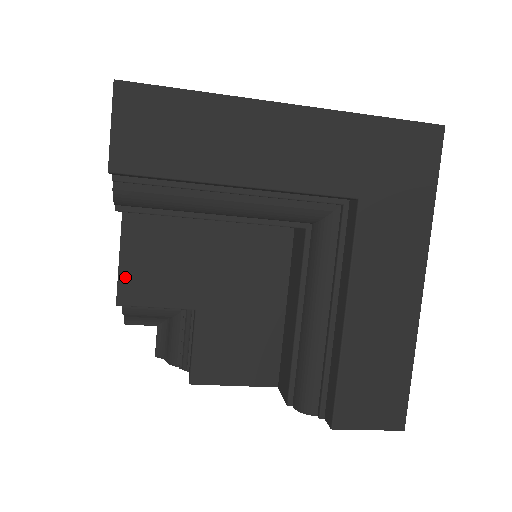
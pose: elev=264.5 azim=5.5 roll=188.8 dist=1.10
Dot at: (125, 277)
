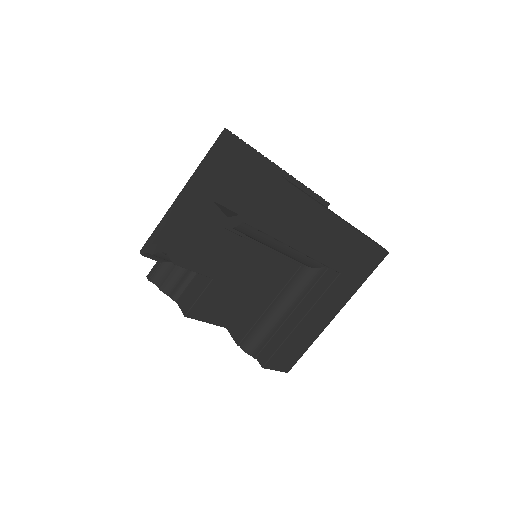
Dot at: (188, 250)
